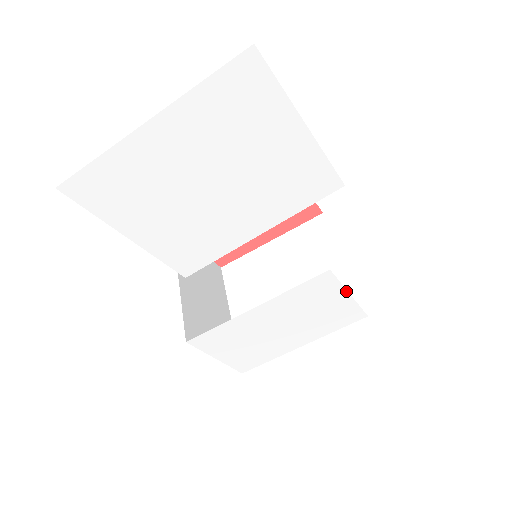
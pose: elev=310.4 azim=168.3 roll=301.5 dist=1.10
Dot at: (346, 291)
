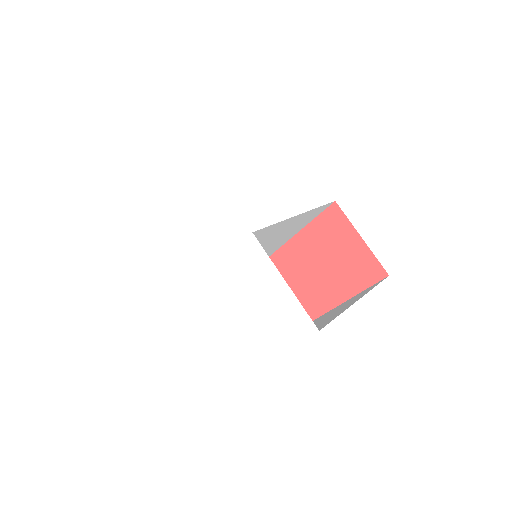
Dot at: (279, 272)
